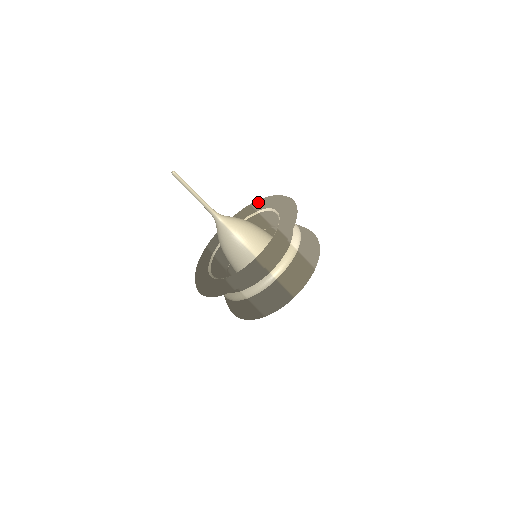
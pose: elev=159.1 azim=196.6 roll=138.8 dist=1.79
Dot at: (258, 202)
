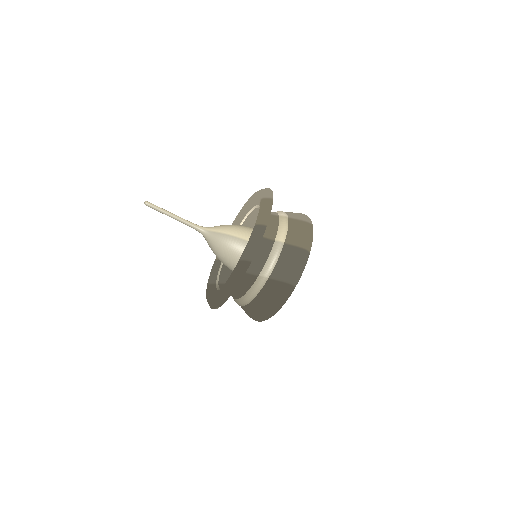
Dot at: (233, 223)
